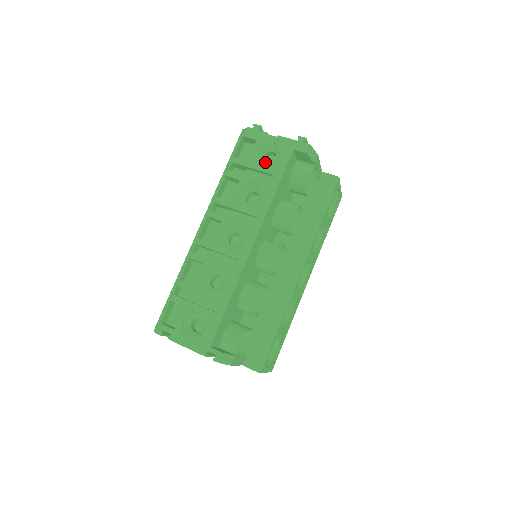
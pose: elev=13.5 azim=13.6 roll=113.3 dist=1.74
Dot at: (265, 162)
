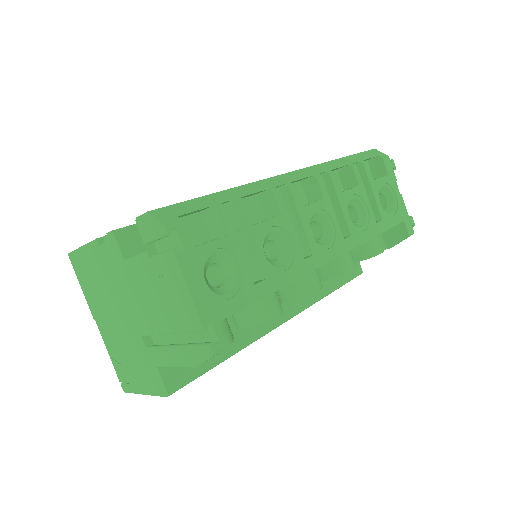
Dot at: occluded
